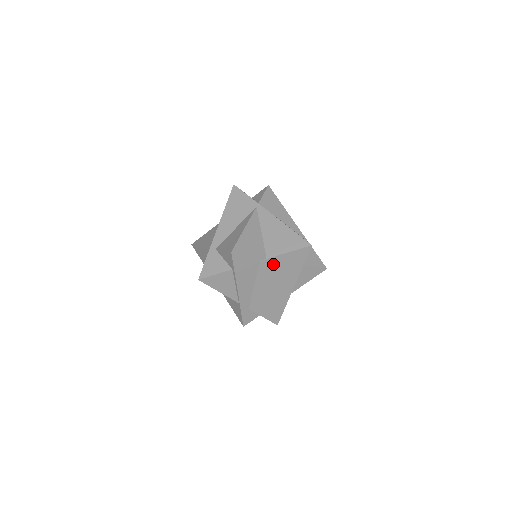
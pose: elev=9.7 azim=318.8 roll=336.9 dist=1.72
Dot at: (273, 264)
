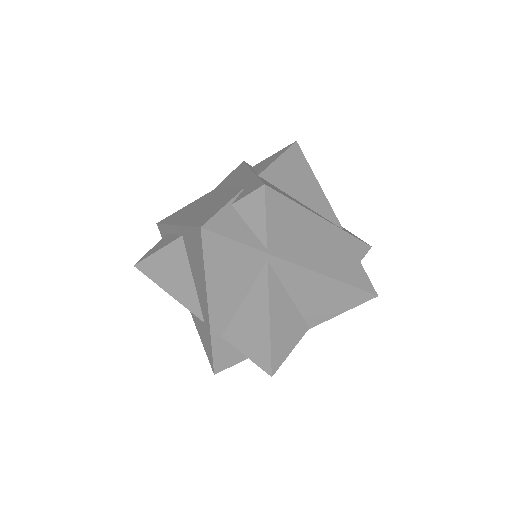
Dot at: occluded
